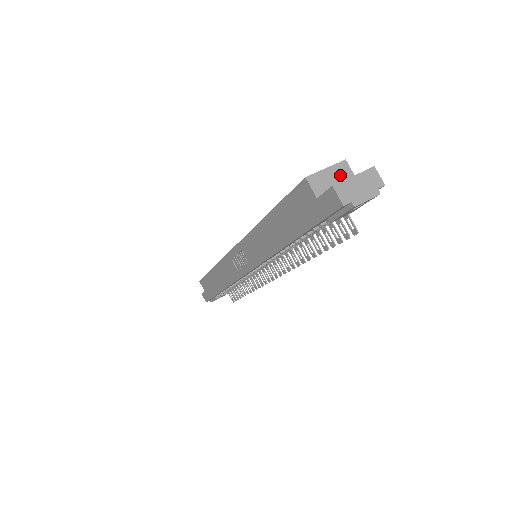
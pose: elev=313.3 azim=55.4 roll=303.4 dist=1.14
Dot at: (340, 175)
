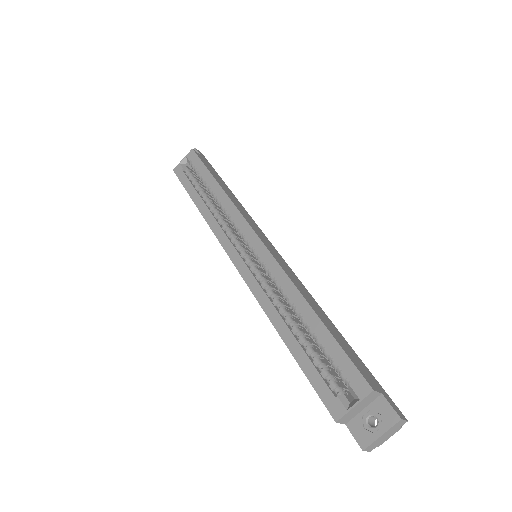
Dot at: (367, 402)
